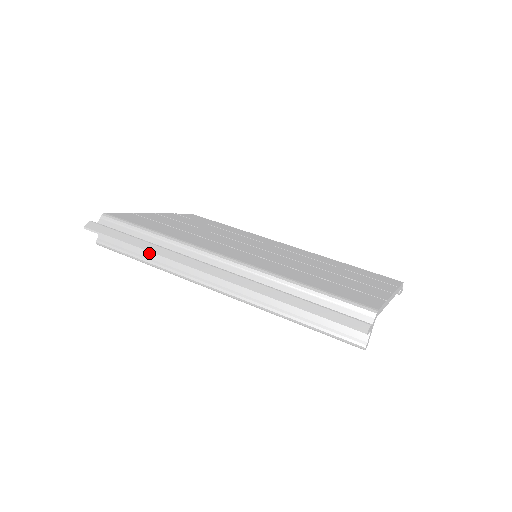
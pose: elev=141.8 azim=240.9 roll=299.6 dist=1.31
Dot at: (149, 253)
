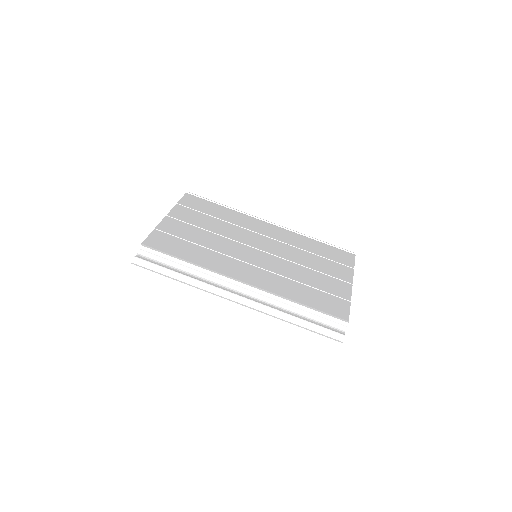
Dot at: occluded
